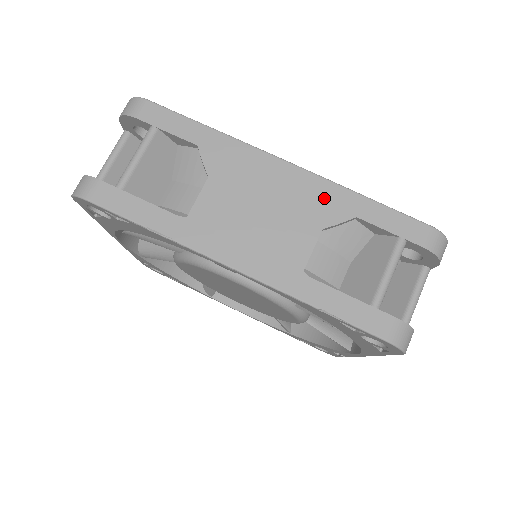
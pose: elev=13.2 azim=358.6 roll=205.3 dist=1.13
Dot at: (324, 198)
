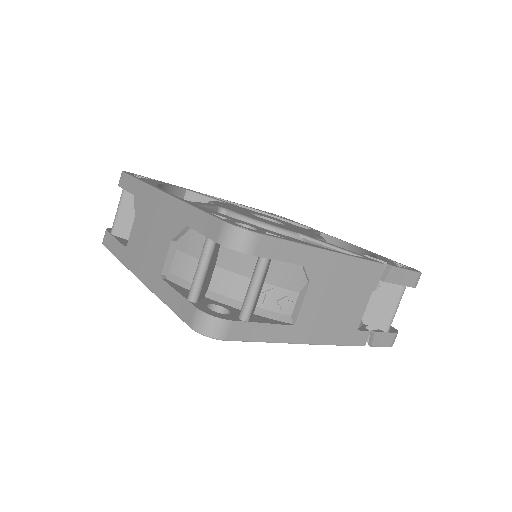
Dot at: (174, 215)
